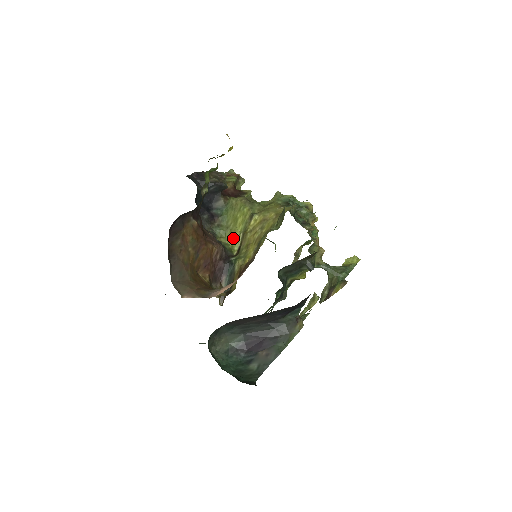
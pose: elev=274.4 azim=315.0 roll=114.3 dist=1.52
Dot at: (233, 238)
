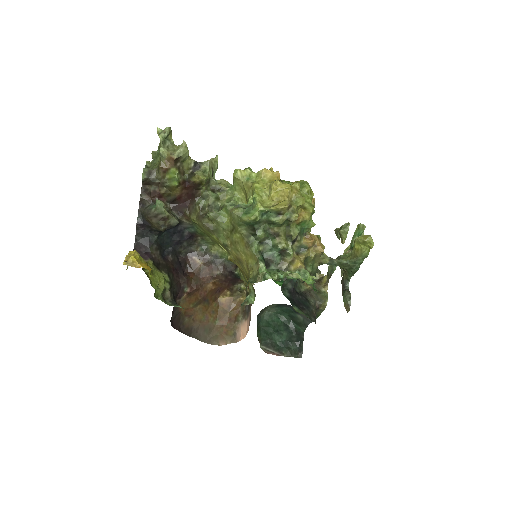
Dot at: (224, 250)
